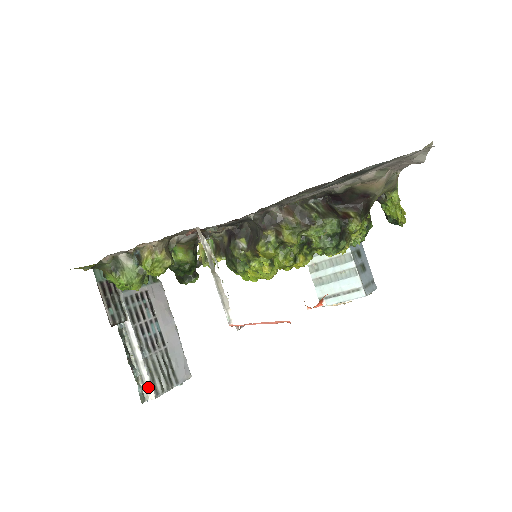
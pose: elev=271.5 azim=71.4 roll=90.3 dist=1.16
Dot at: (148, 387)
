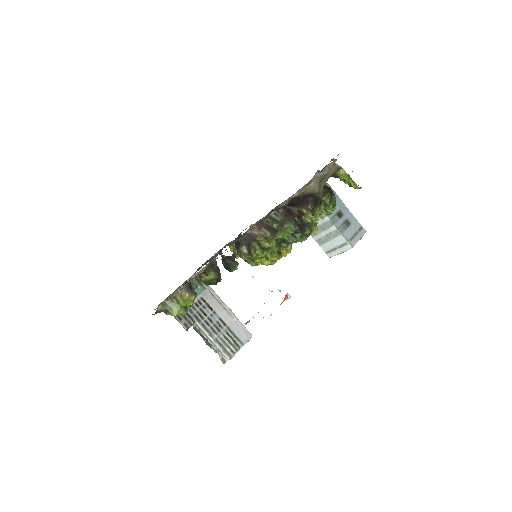
Dot at: (224, 354)
